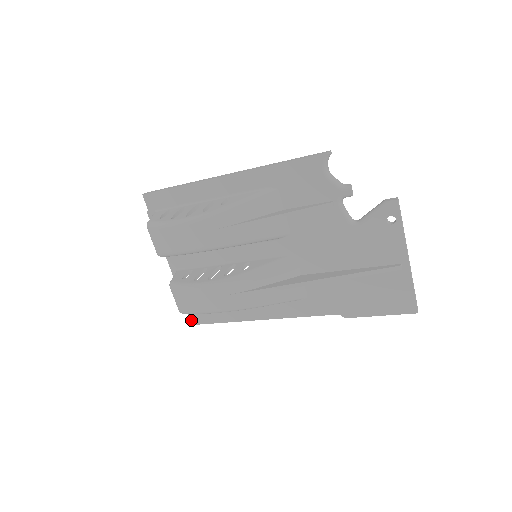
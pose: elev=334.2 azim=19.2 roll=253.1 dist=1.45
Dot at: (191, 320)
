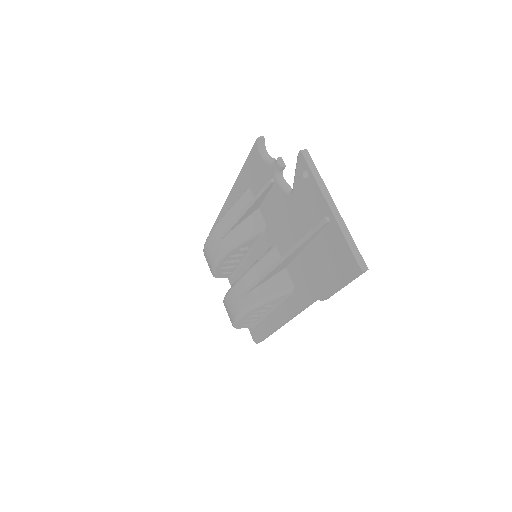
Dot at: (254, 340)
